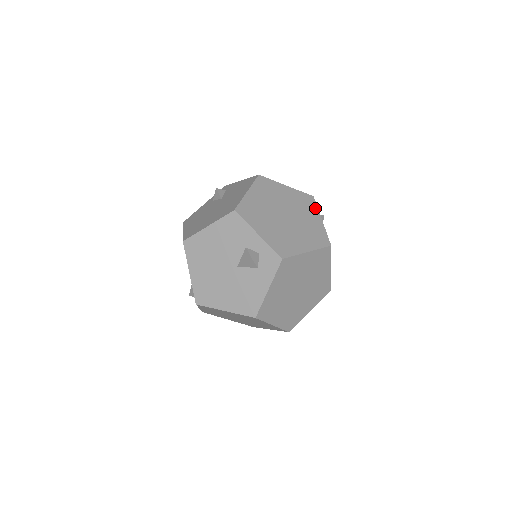
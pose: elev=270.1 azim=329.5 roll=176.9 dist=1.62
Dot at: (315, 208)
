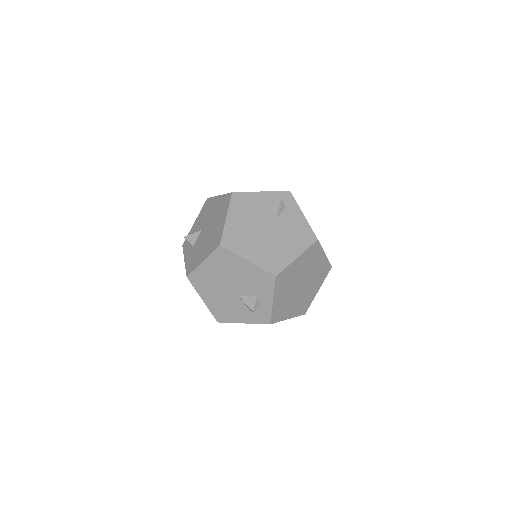
Dot at: (324, 279)
